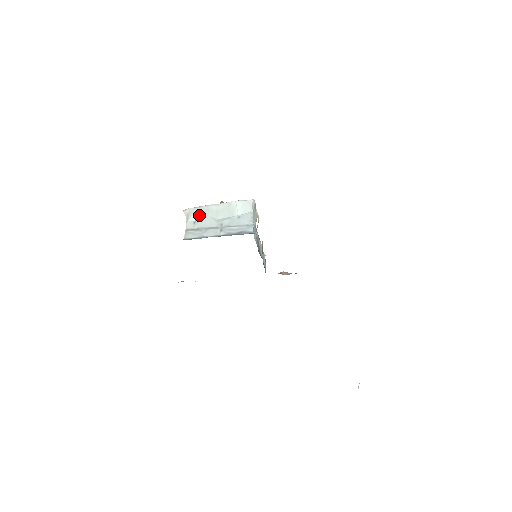
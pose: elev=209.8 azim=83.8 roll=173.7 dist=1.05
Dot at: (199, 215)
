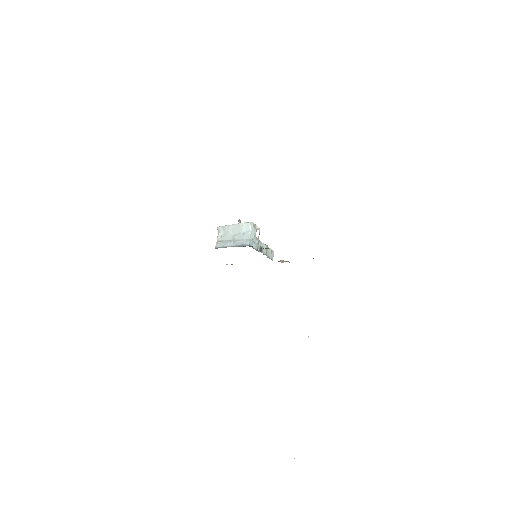
Dot at: (224, 231)
